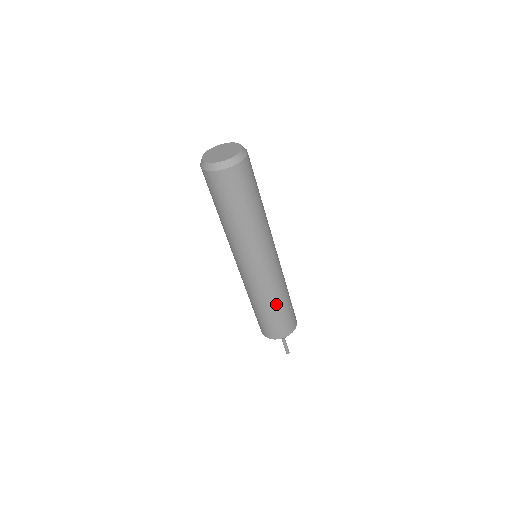
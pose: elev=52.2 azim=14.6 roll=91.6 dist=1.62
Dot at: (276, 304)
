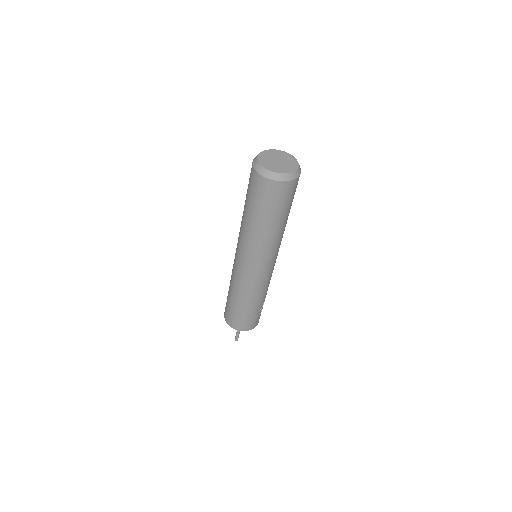
Dot at: (244, 302)
